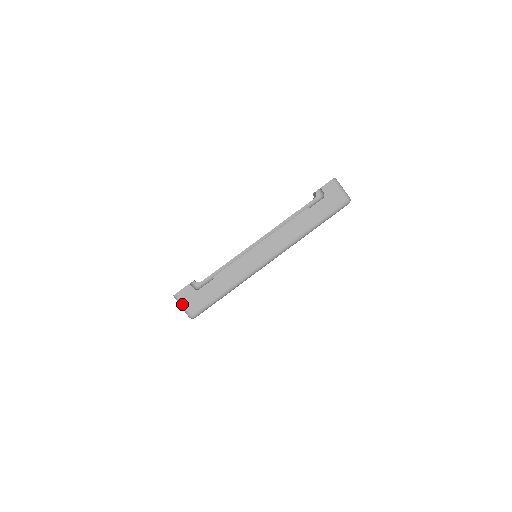
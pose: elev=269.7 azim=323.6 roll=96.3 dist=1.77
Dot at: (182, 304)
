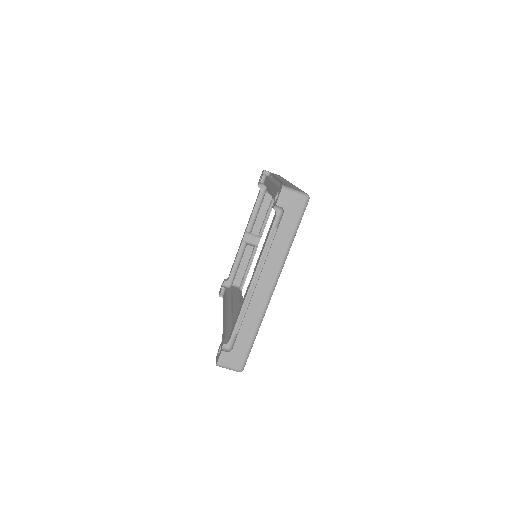
Dot at: (227, 368)
